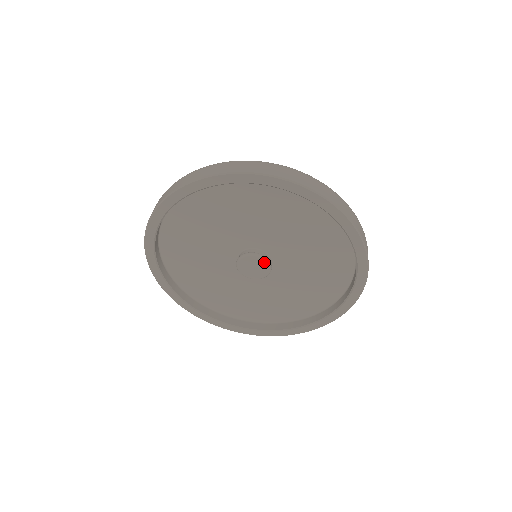
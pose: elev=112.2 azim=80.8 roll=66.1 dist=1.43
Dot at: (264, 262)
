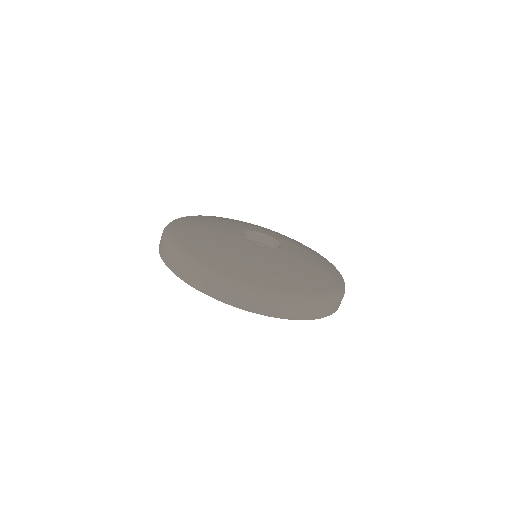
Dot at: occluded
